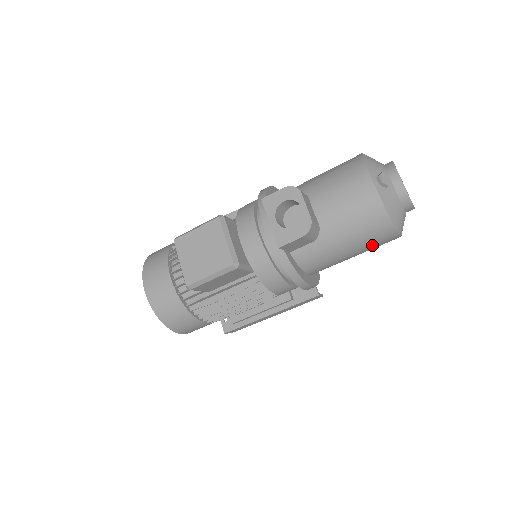
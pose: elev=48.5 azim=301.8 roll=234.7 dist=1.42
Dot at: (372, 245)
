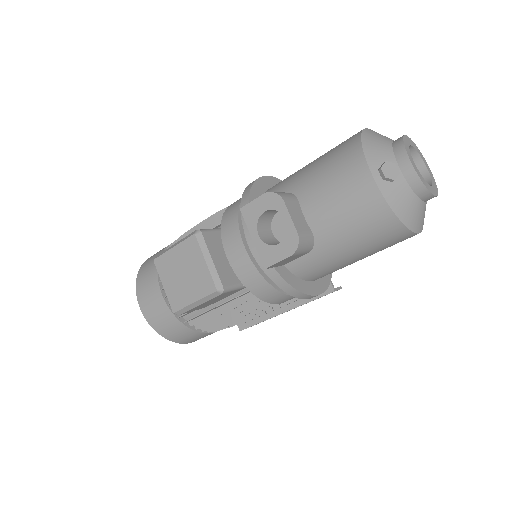
Dot at: (384, 247)
